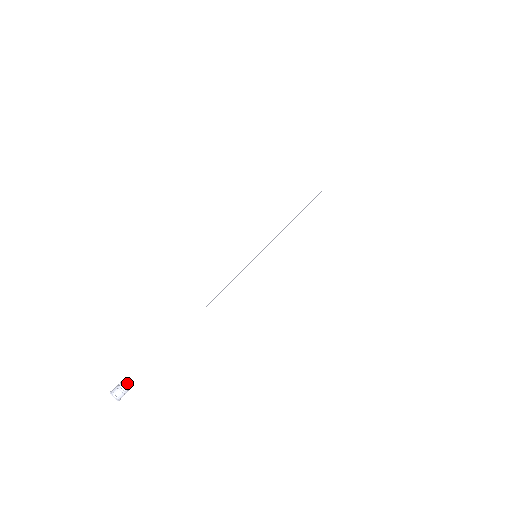
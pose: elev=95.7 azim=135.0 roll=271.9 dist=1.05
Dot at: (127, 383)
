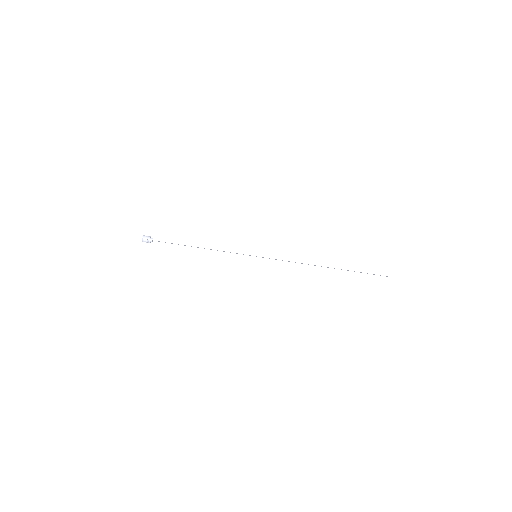
Dot at: (153, 240)
